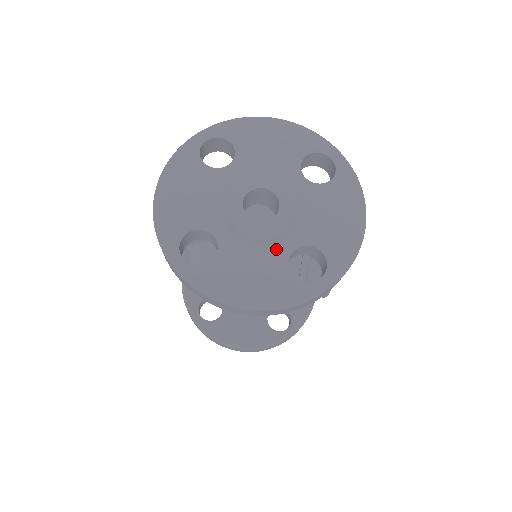
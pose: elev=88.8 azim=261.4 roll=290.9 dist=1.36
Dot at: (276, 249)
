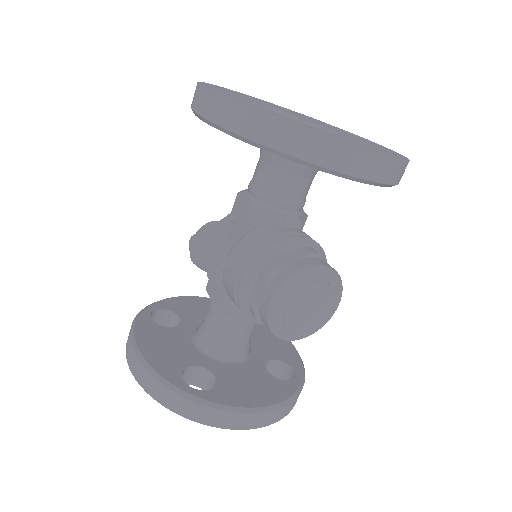
Dot at: (280, 114)
